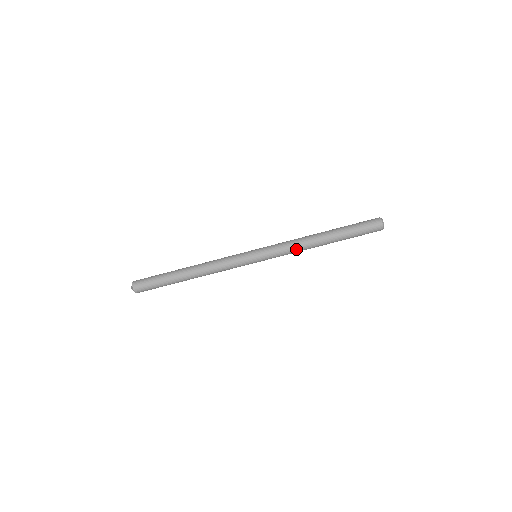
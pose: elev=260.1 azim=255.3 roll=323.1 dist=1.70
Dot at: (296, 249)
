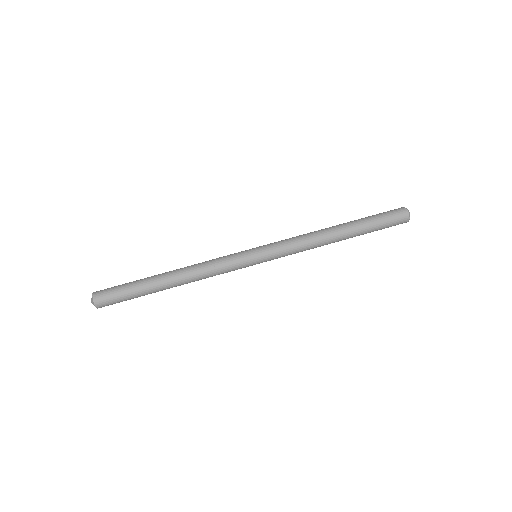
Dot at: (306, 242)
